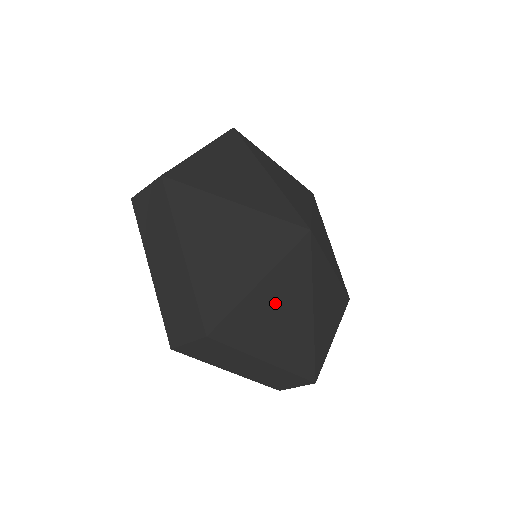
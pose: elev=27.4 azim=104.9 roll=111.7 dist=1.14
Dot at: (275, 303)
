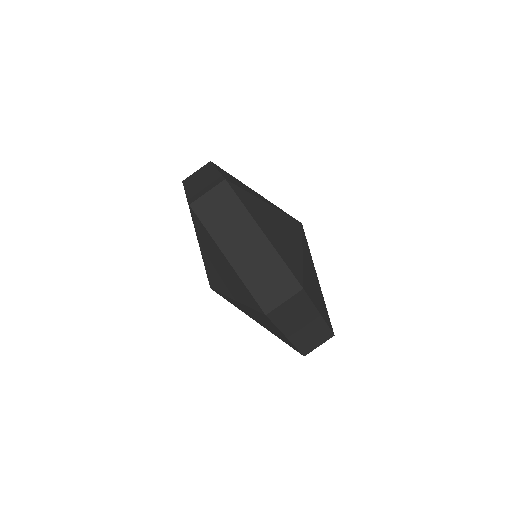
Dot at: (274, 220)
